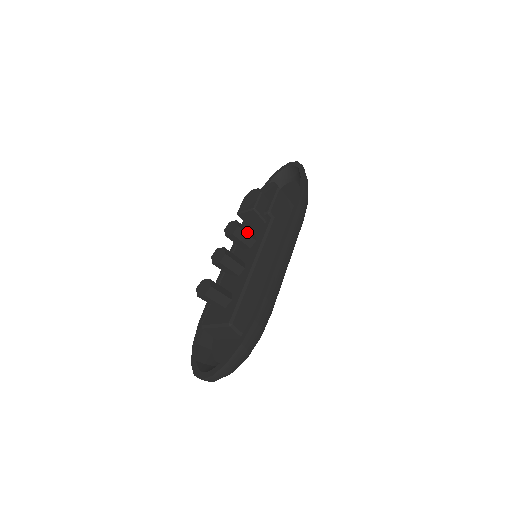
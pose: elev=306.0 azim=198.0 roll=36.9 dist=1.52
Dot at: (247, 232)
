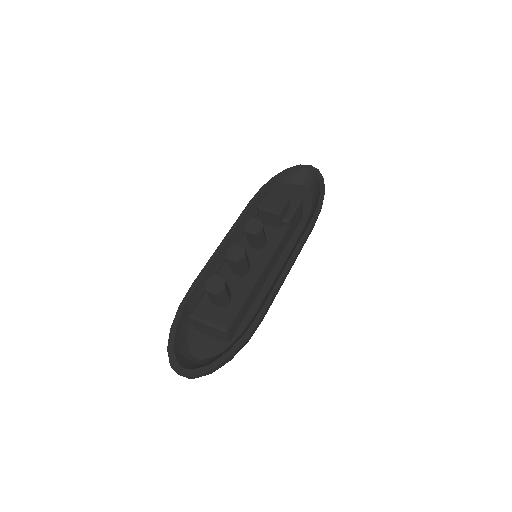
Dot at: (264, 235)
